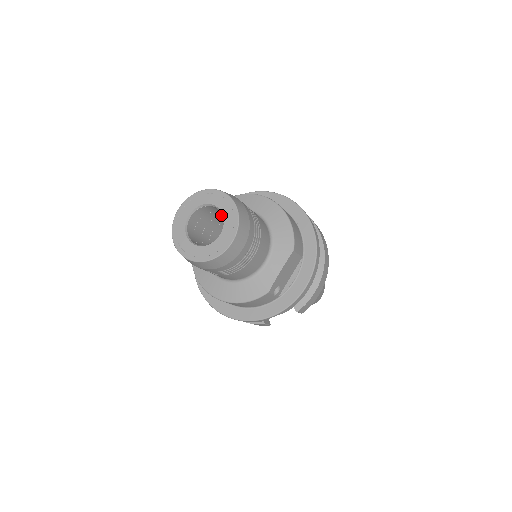
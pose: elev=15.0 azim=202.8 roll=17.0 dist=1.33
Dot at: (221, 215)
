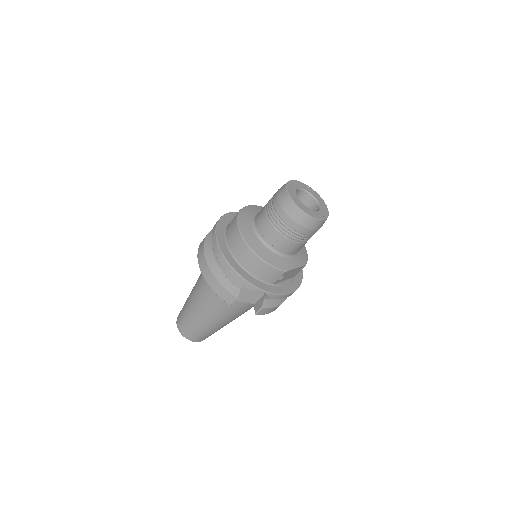
Dot at: occluded
